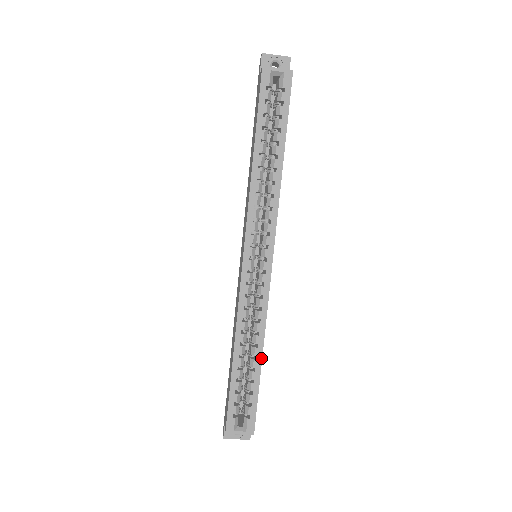
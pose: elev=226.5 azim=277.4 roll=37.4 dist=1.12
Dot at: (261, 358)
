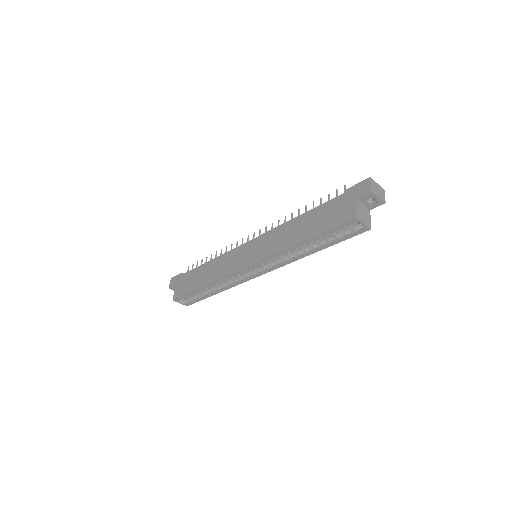
Dot at: (217, 293)
